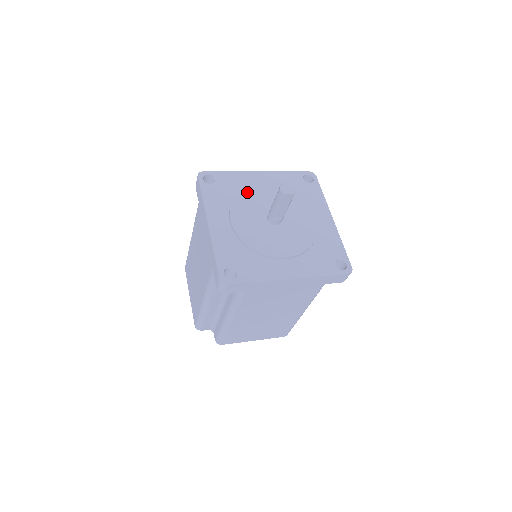
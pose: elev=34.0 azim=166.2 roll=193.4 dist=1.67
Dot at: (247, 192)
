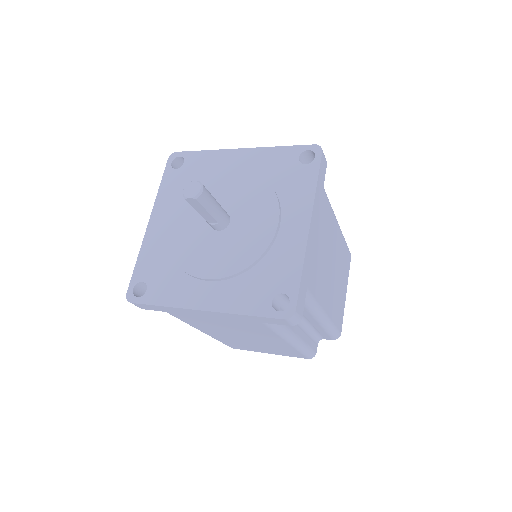
Dot at: (207, 181)
